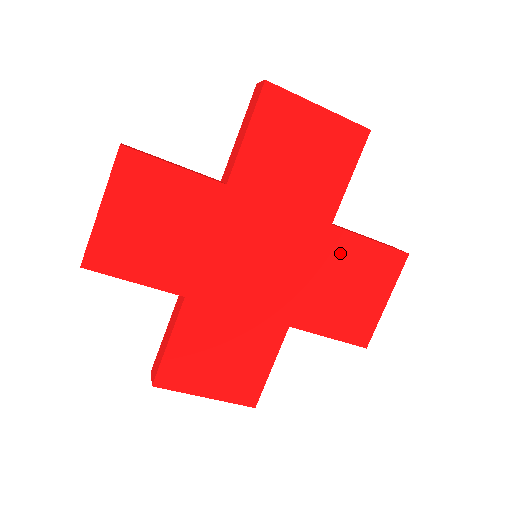
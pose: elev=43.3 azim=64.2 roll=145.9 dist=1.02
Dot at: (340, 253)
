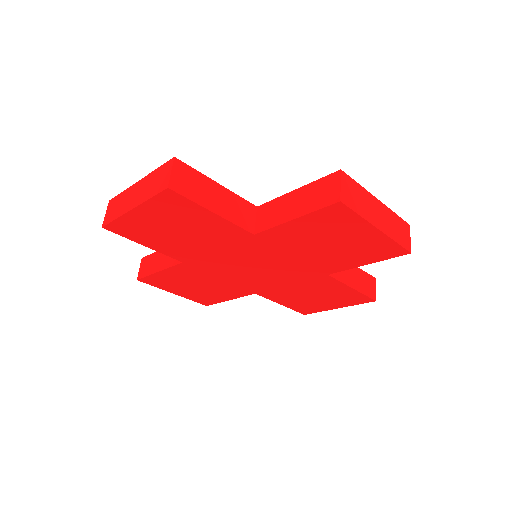
Dot at: (322, 285)
